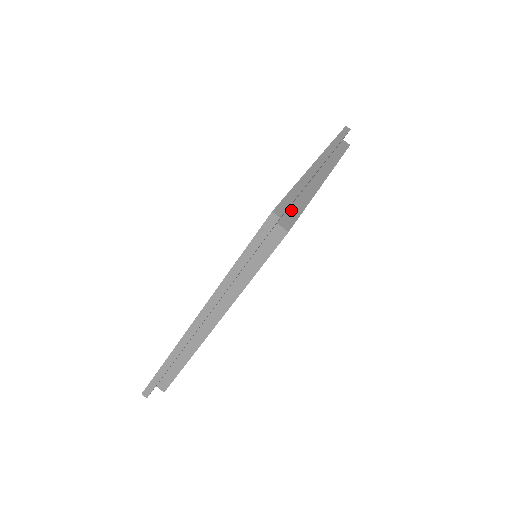
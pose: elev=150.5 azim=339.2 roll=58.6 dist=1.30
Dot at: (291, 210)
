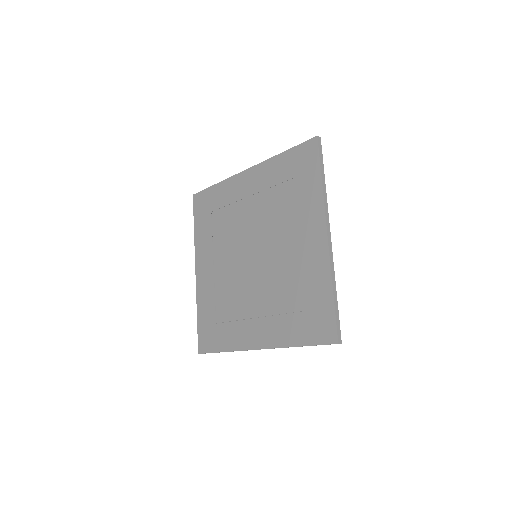
Dot at: occluded
